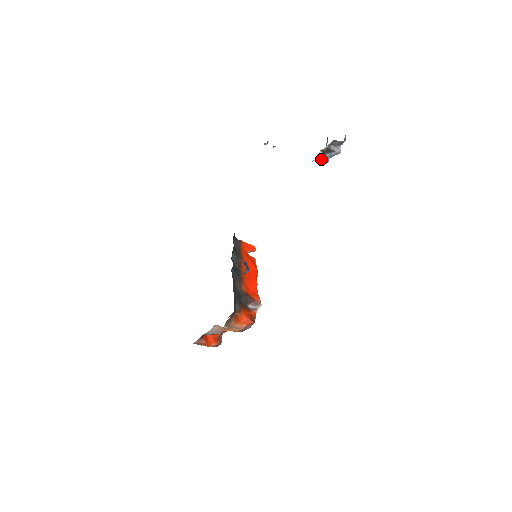
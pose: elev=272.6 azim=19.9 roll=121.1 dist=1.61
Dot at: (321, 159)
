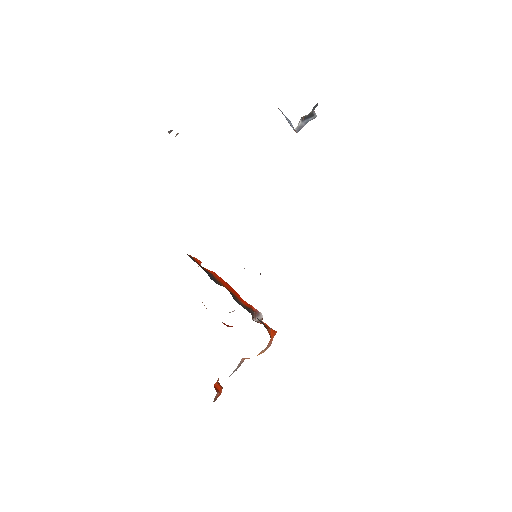
Dot at: (297, 127)
